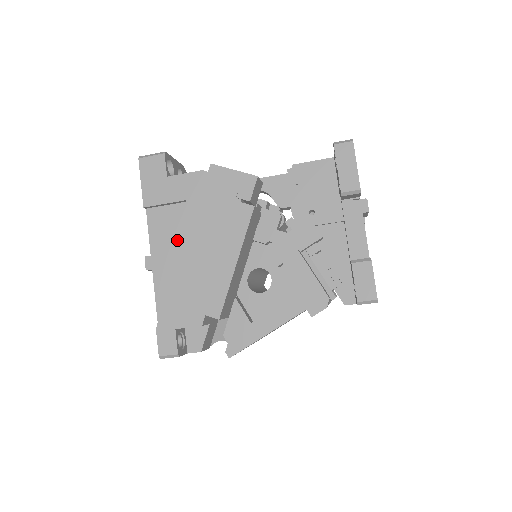
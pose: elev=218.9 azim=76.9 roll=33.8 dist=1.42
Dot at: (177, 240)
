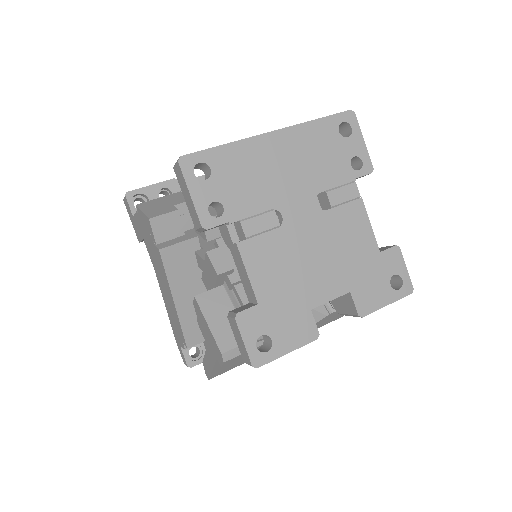
Dot at: occluded
